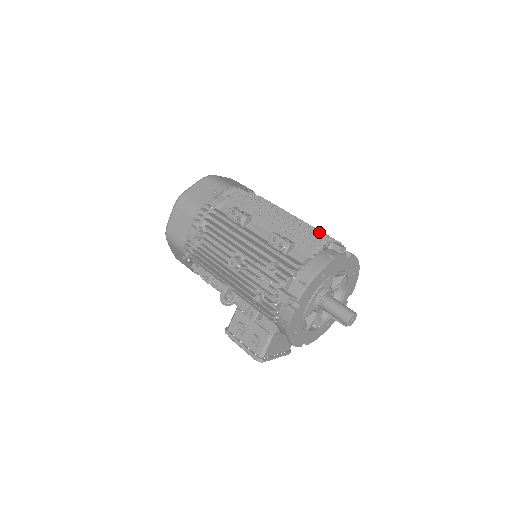
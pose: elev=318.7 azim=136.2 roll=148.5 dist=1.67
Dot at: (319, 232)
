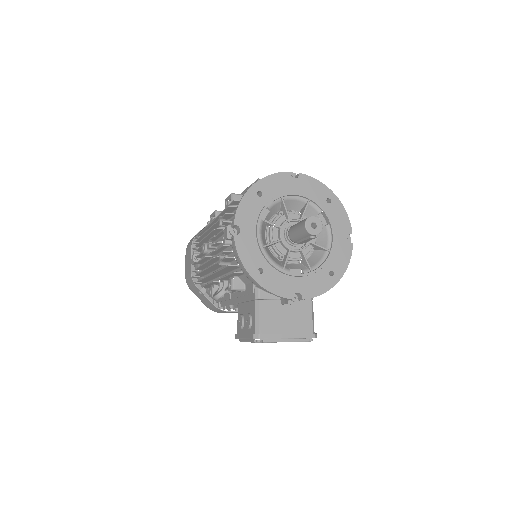
Dot at: occluded
